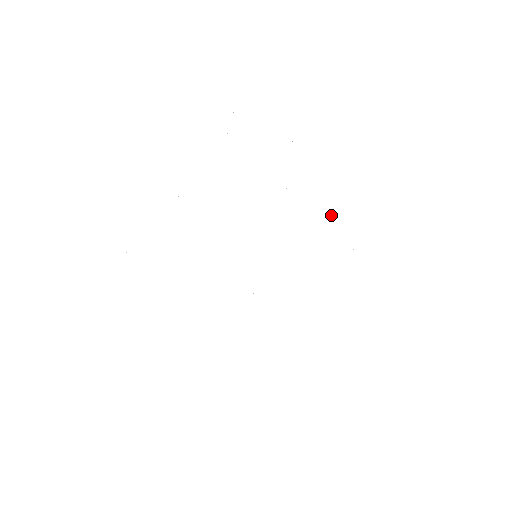
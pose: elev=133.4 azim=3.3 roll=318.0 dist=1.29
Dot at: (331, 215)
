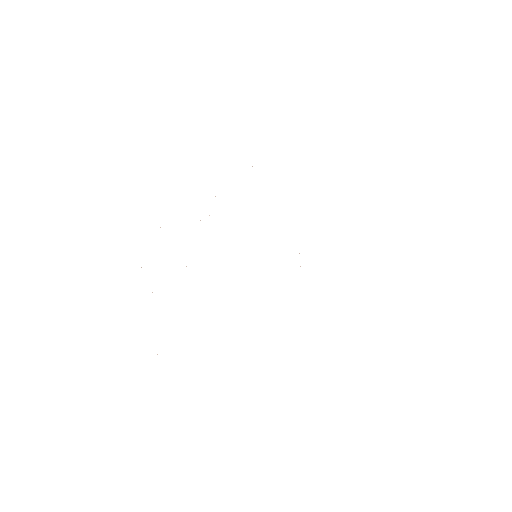
Dot at: occluded
